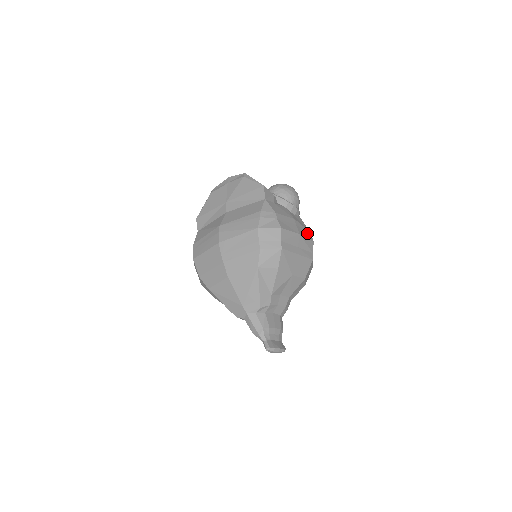
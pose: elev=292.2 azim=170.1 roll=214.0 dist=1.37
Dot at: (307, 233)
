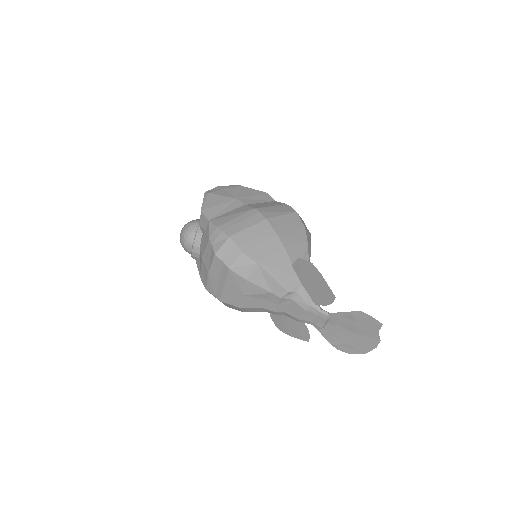
Dot at: occluded
